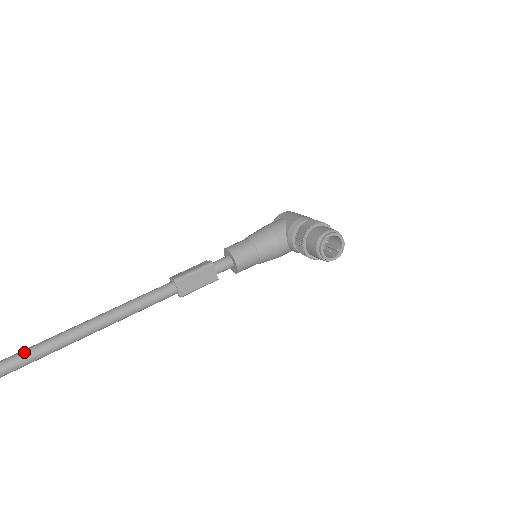
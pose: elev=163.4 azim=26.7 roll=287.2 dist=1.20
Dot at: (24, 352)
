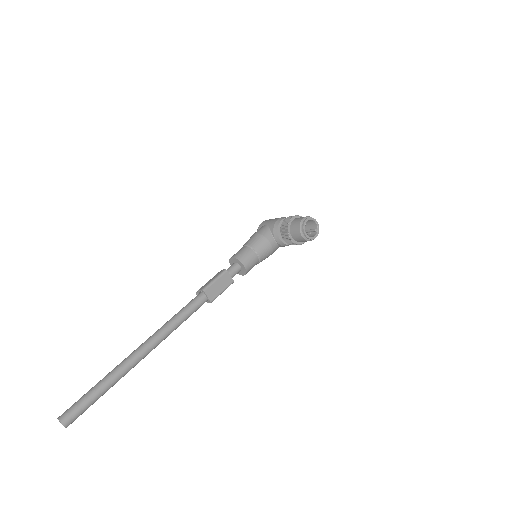
Dot at: (107, 377)
